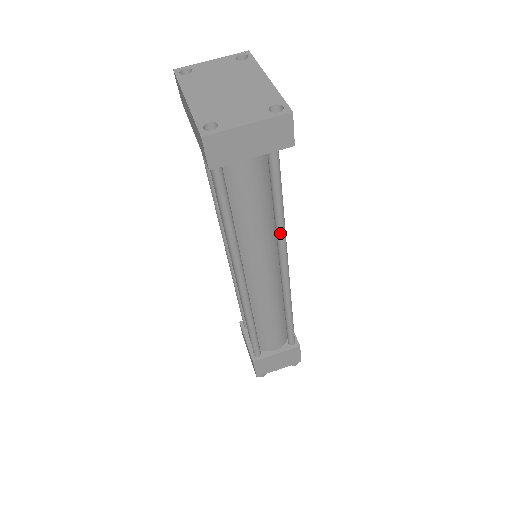
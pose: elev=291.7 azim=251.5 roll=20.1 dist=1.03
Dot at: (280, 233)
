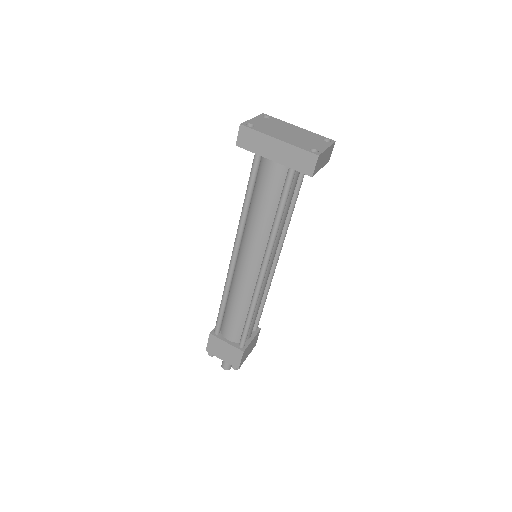
Dot at: (287, 228)
